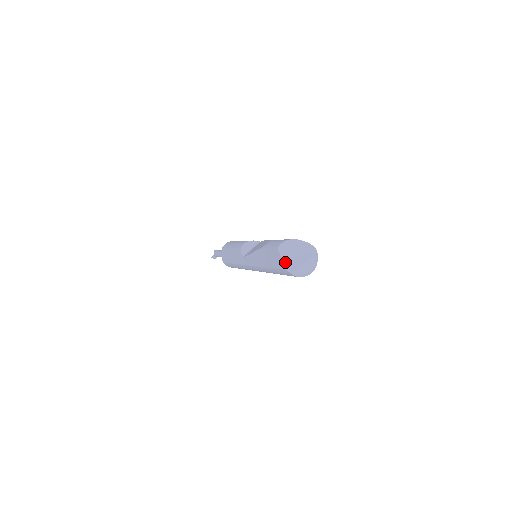
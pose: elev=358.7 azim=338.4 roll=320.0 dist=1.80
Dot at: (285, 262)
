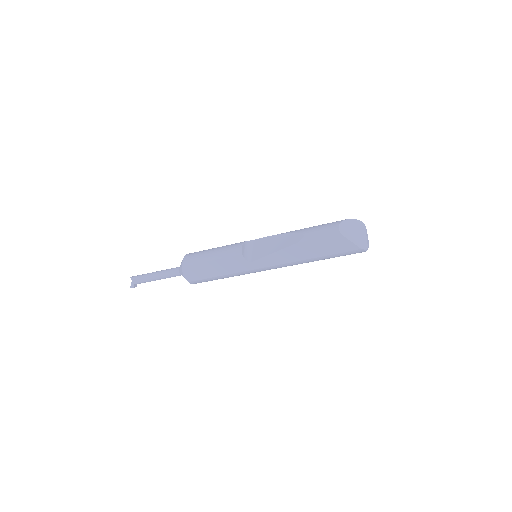
Dot at: (355, 243)
